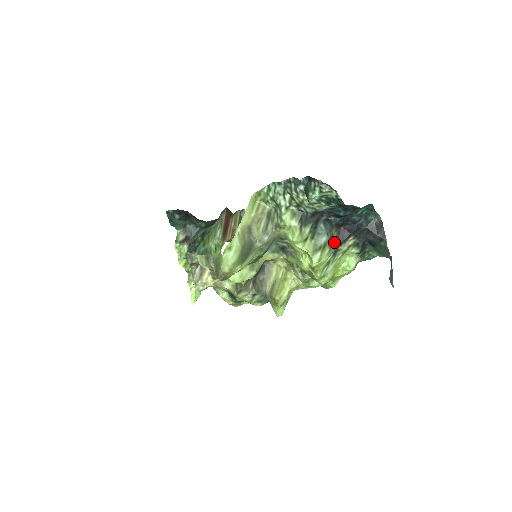
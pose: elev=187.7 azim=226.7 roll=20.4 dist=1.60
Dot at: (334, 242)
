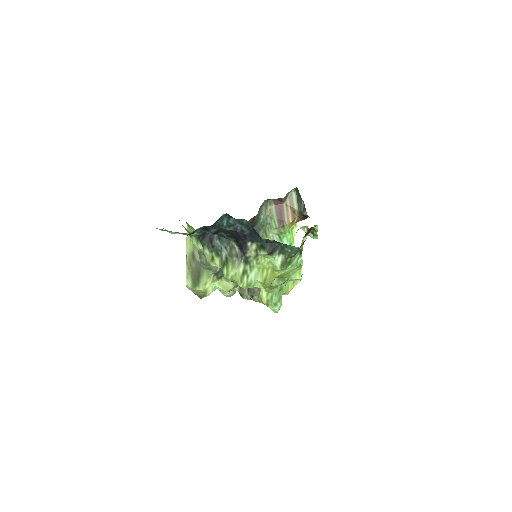
Dot at: (237, 252)
